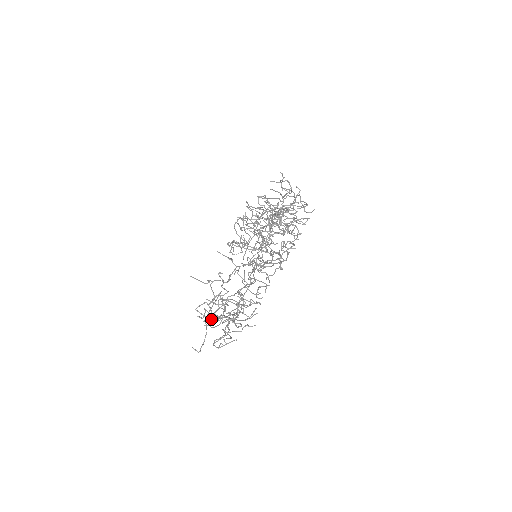
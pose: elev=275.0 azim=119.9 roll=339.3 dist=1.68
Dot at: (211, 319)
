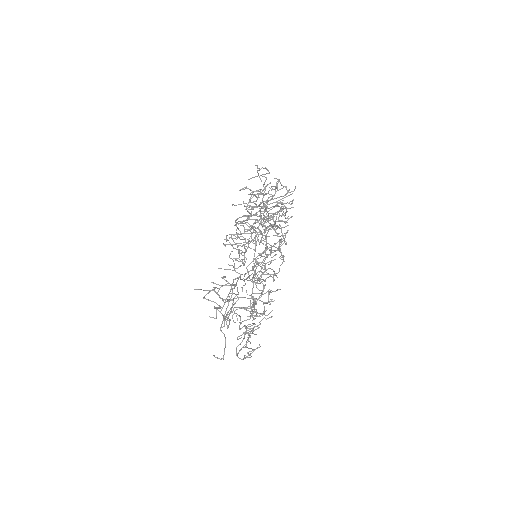
Dot at: (224, 316)
